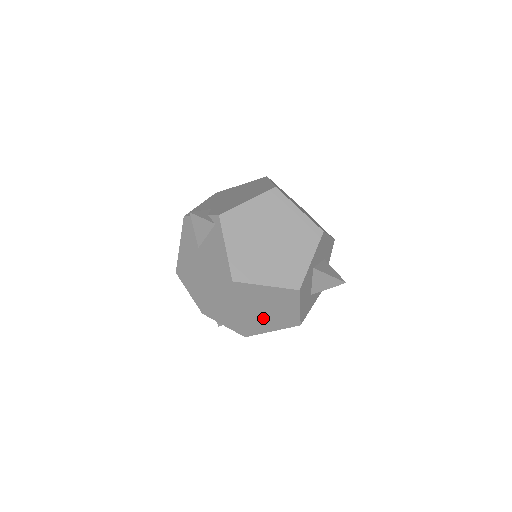
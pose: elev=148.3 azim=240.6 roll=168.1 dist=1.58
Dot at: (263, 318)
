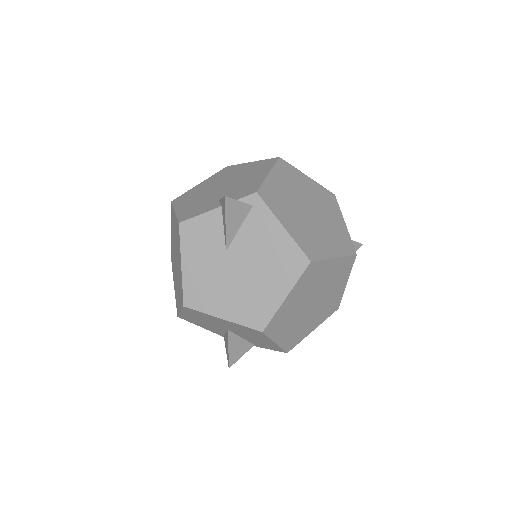
Dot at: (314, 312)
